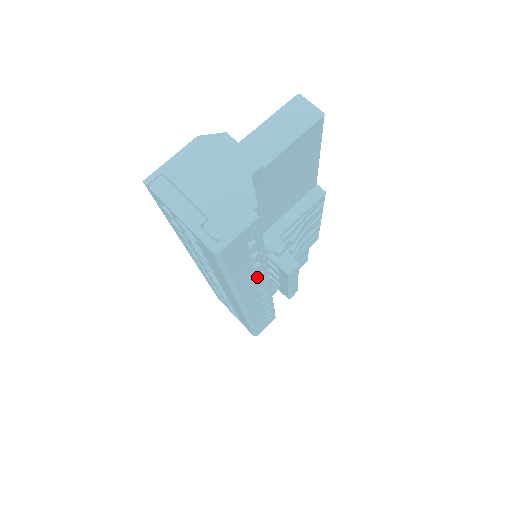
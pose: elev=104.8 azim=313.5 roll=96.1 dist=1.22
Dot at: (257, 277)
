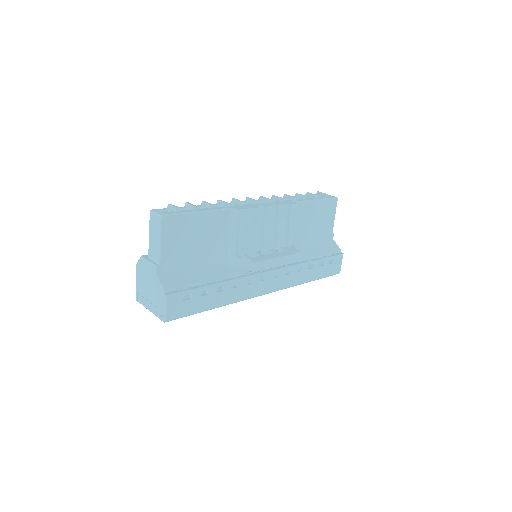
Dot at: (238, 287)
